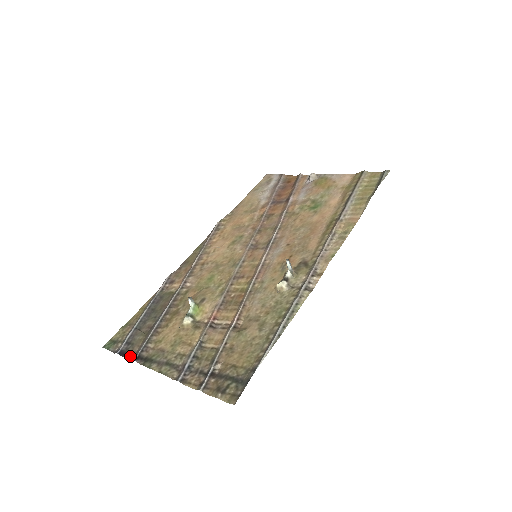
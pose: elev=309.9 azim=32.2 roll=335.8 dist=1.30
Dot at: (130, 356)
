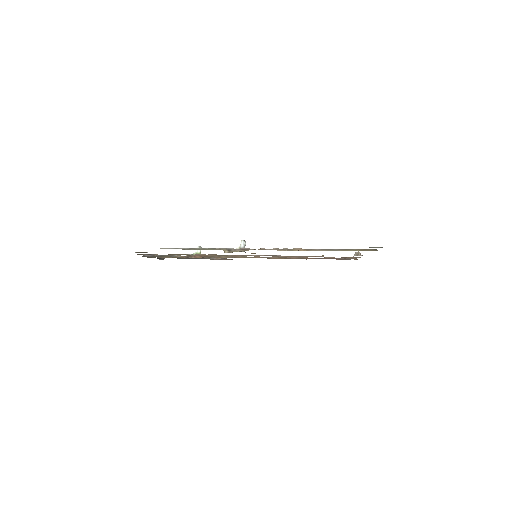
Dot at: occluded
